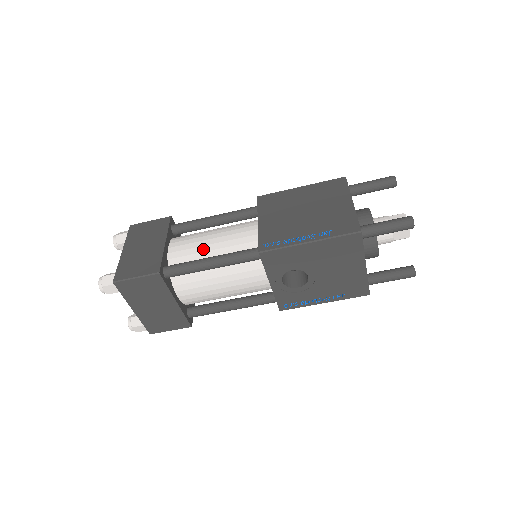
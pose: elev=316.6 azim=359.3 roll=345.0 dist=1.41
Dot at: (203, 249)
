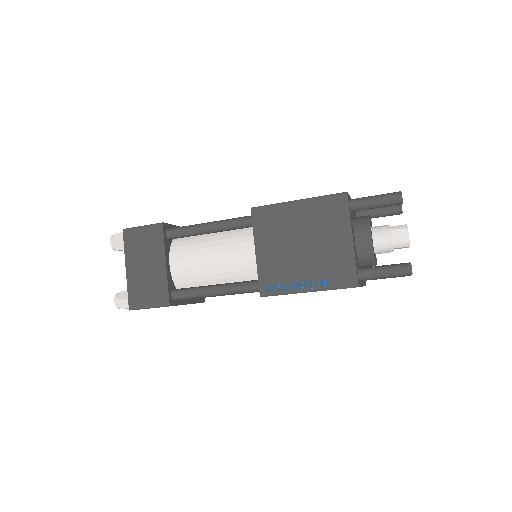
Dot at: (205, 272)
